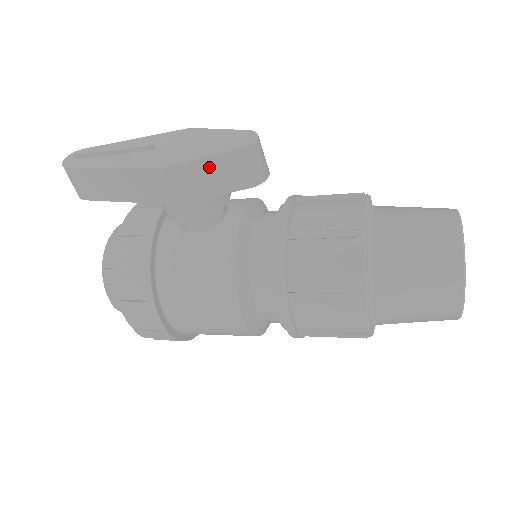
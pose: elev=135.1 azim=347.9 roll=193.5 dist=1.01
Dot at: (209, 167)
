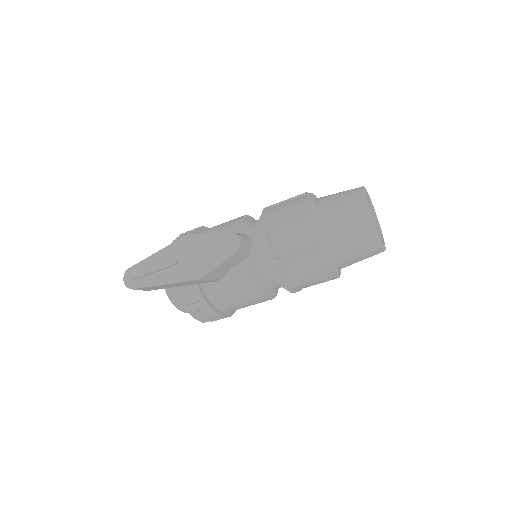
Dot at: (221, 266)
